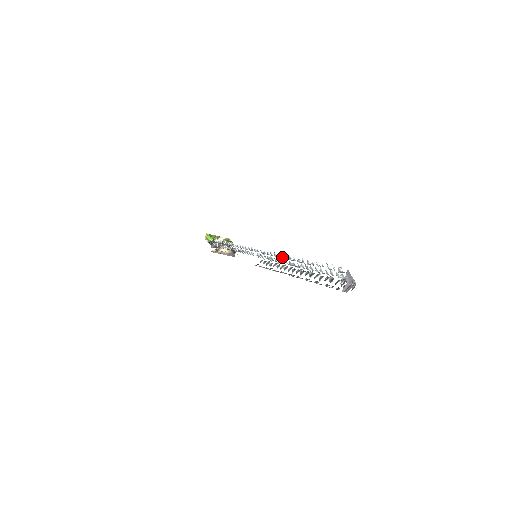
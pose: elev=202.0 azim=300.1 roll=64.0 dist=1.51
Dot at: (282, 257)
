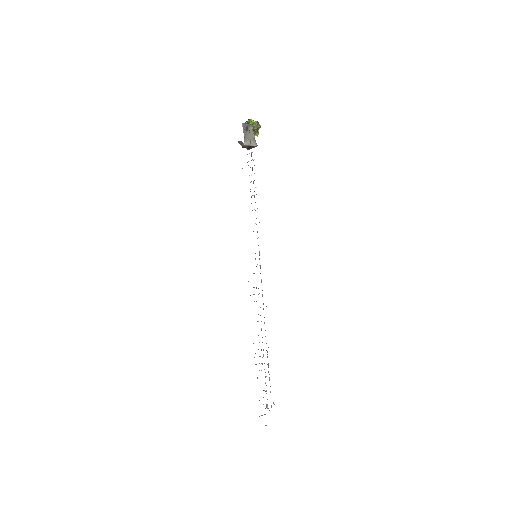
Dot at: occluded
